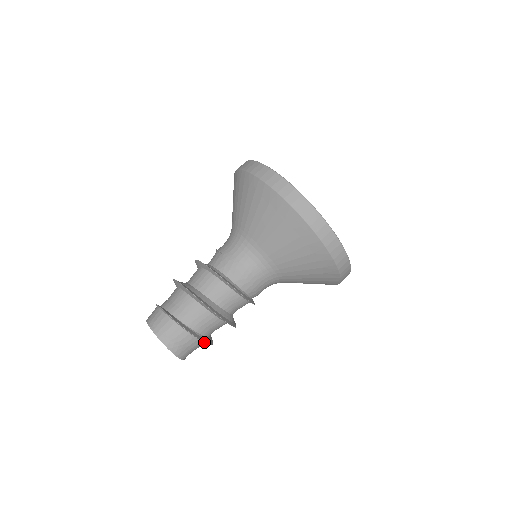
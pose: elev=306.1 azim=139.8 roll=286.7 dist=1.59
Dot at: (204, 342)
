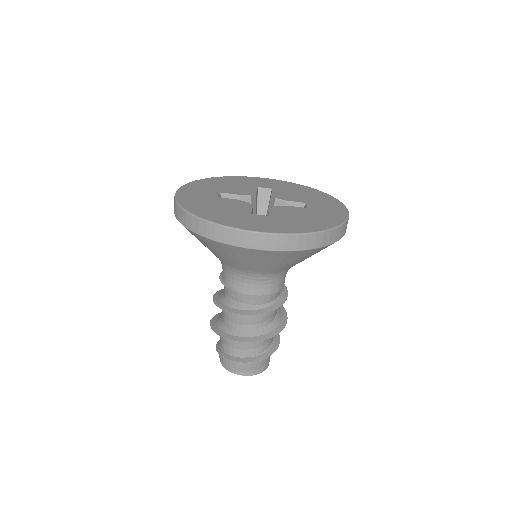
Dot at: (278, 346)
